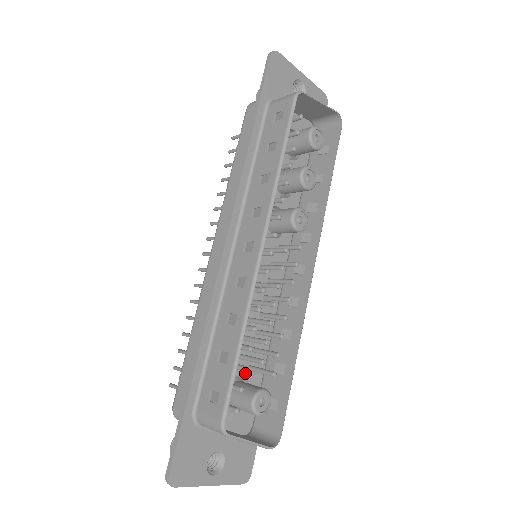
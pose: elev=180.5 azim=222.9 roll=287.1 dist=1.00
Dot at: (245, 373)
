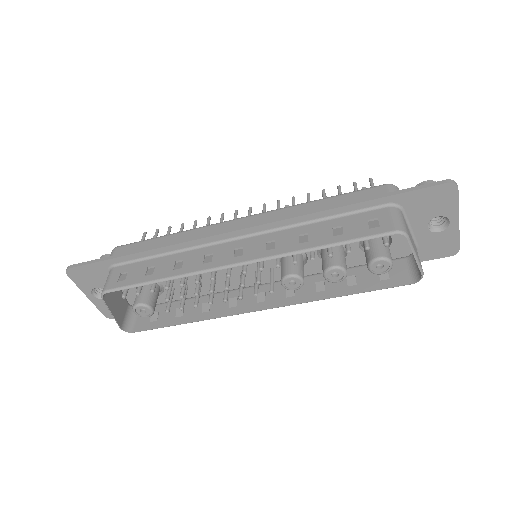
Dot at: occluded
